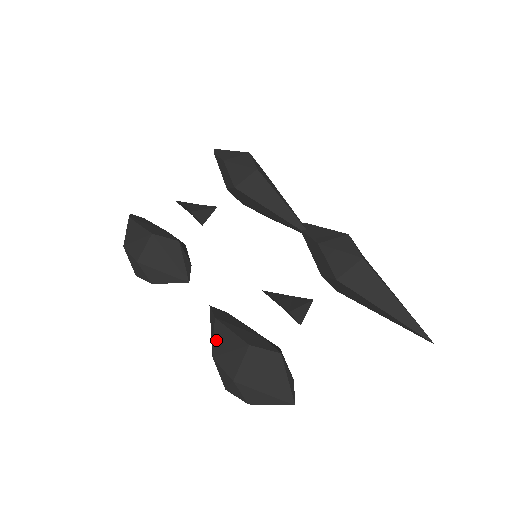
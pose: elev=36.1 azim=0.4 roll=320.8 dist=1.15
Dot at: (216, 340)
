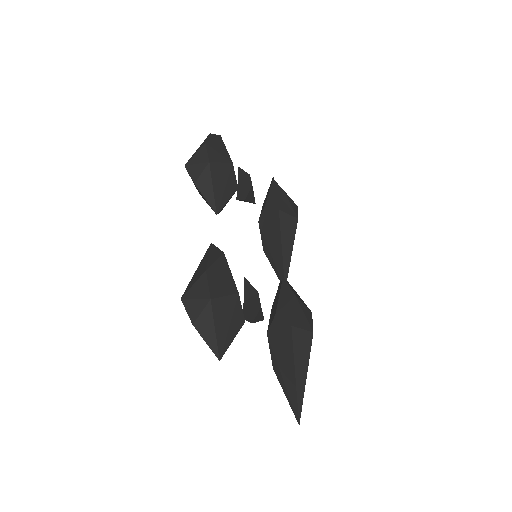
Dot at: (216, 265)
